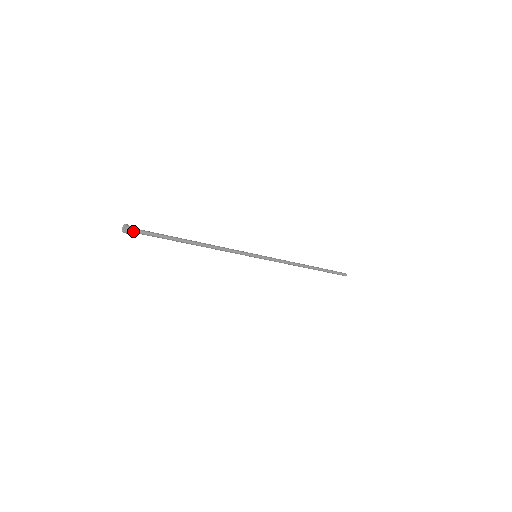
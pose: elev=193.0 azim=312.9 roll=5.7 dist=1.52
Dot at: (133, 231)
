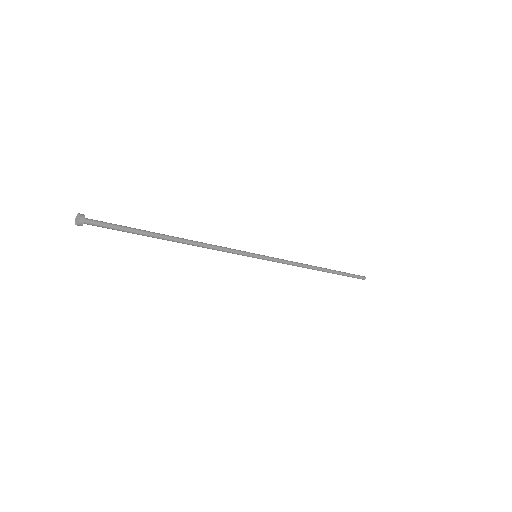
Dot at: (90, 224)
